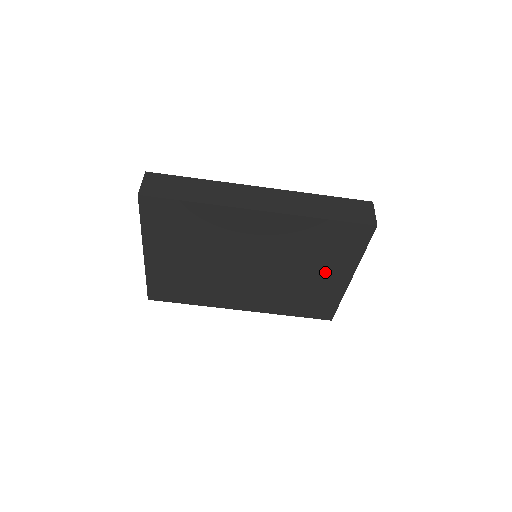
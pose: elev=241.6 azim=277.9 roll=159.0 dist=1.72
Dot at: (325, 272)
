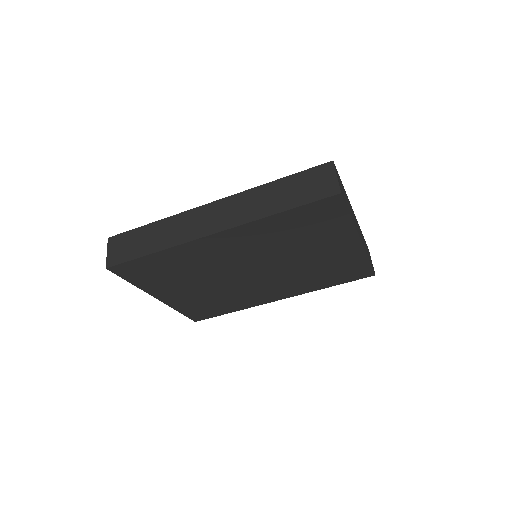
Dot at: (327, 247)
